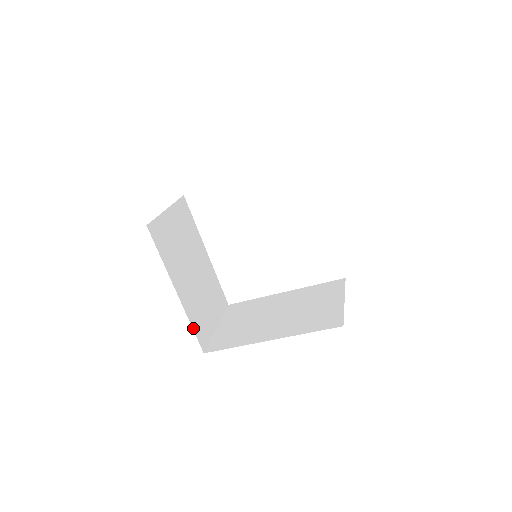
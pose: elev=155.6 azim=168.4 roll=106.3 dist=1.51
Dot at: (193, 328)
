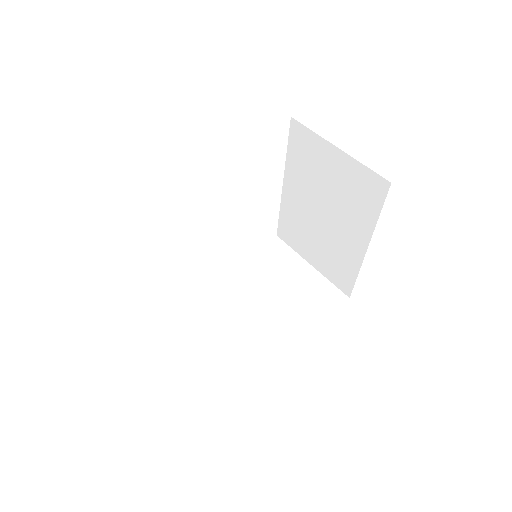
Dot at: occluded
